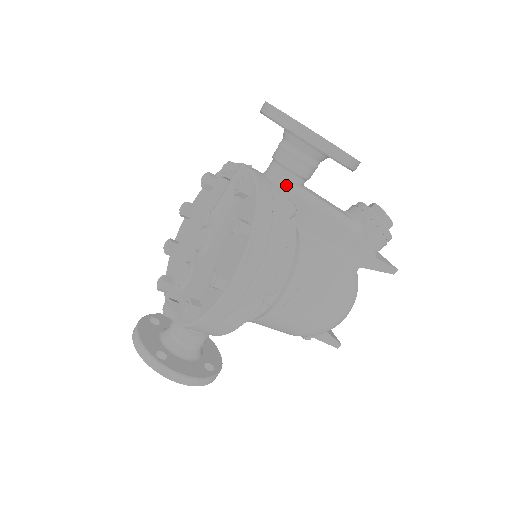
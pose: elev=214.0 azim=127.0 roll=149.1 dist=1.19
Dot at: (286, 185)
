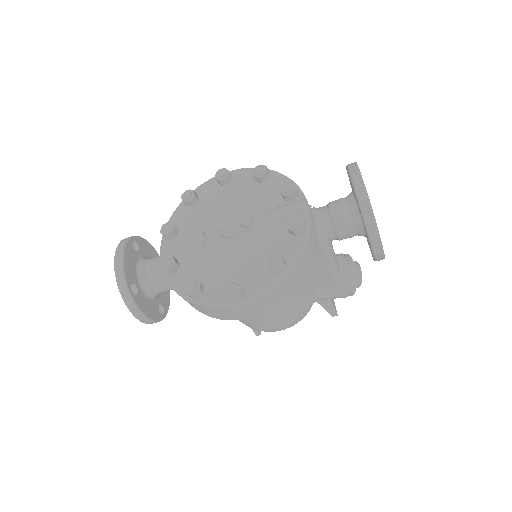
Dot at: (324, 238)
